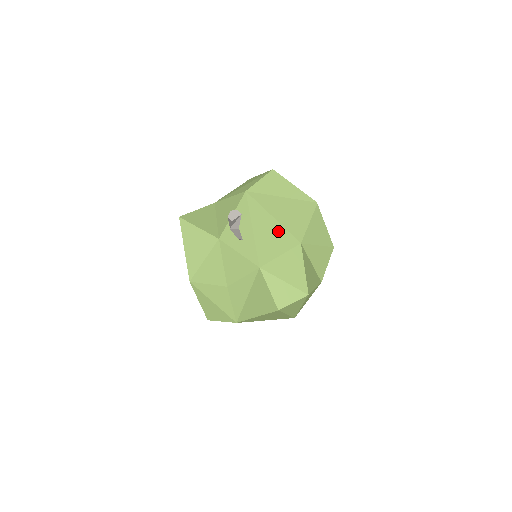
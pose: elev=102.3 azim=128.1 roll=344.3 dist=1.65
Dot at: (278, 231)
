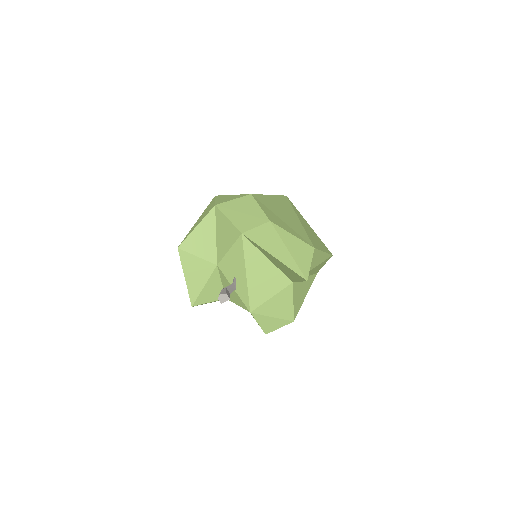
Dot at: (272, 273)
